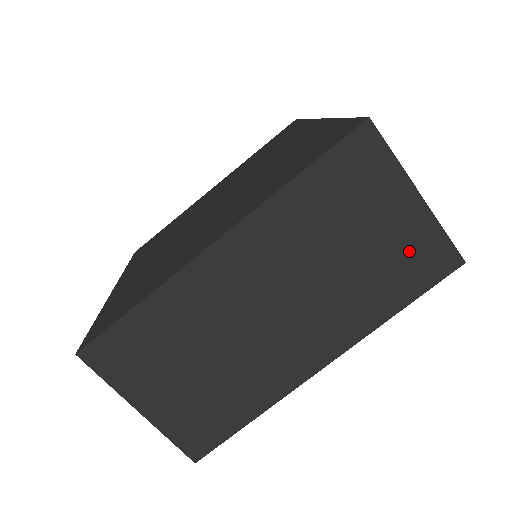
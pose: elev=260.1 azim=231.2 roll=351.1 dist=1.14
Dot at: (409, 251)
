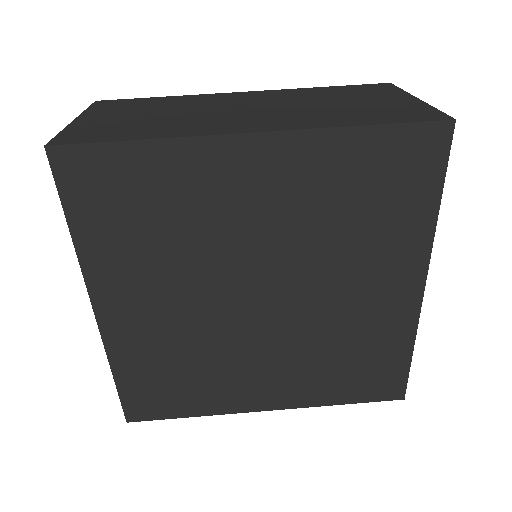
Dot at: (394, 110)
